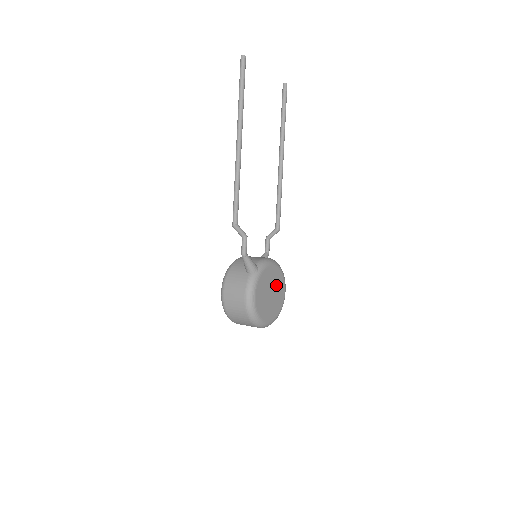
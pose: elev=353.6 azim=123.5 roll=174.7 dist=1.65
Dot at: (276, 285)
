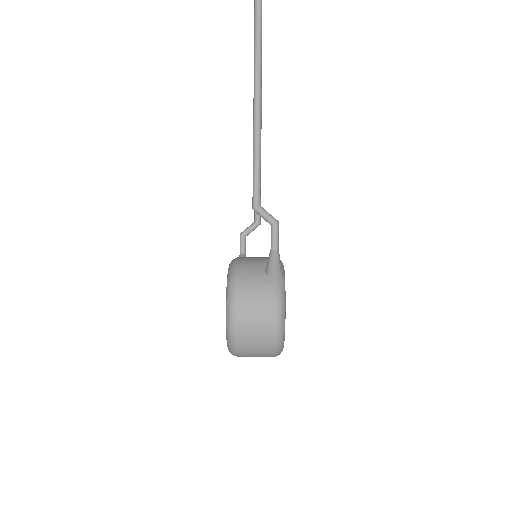
Dot at: occluded
